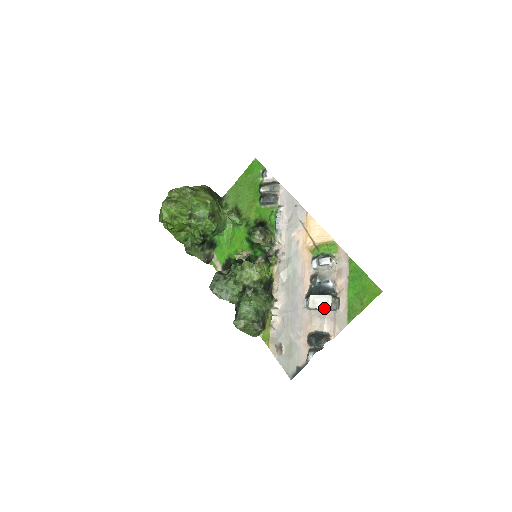
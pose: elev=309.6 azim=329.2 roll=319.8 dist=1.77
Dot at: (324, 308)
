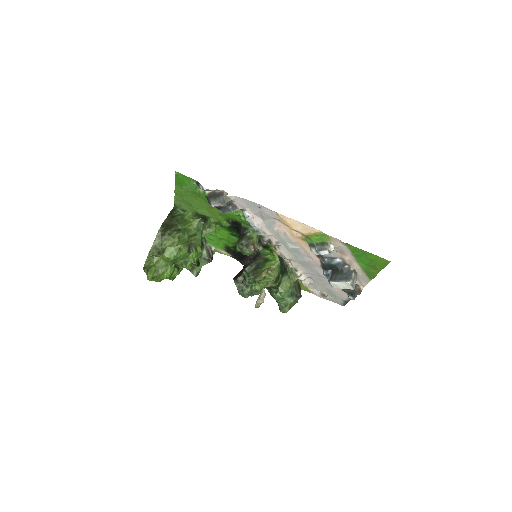
Dot at: occluded
